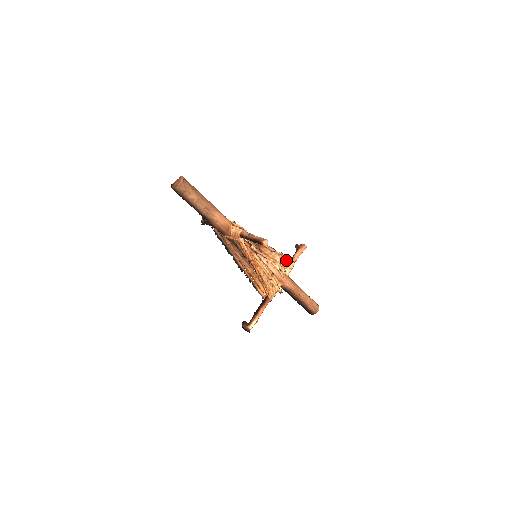
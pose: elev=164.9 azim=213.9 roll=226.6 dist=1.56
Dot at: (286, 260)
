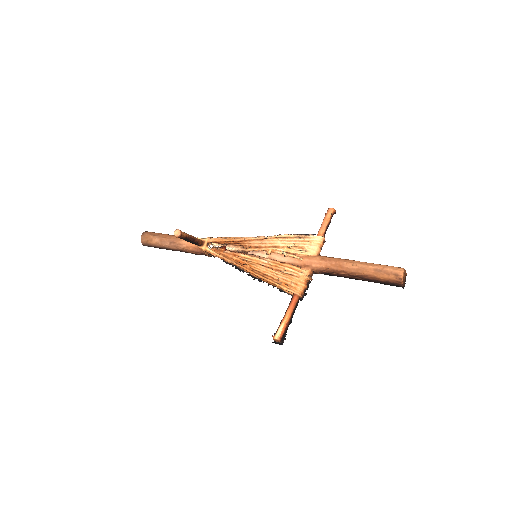
Dot at: (297, 239)
